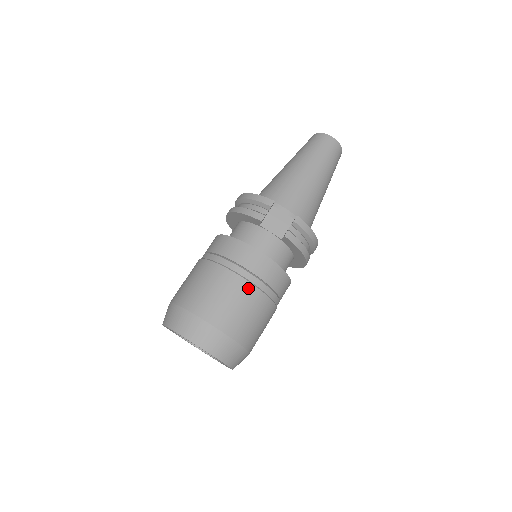
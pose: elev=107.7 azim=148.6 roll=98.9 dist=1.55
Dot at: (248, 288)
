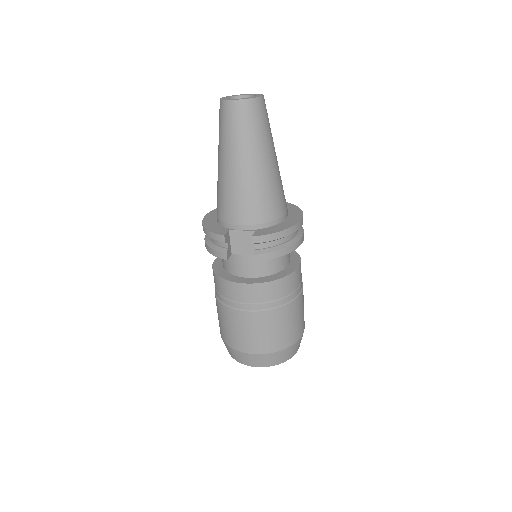
Dot at: (257, 316)
